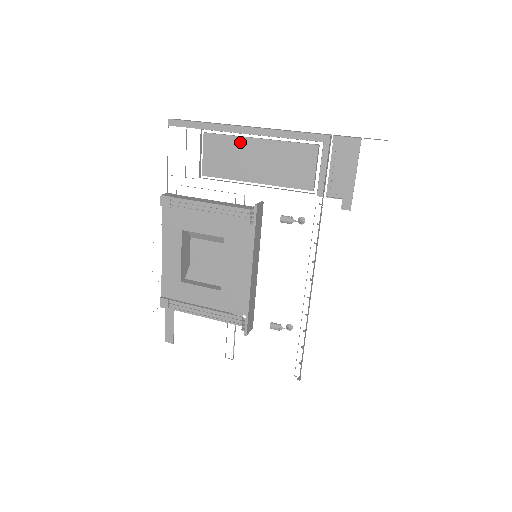
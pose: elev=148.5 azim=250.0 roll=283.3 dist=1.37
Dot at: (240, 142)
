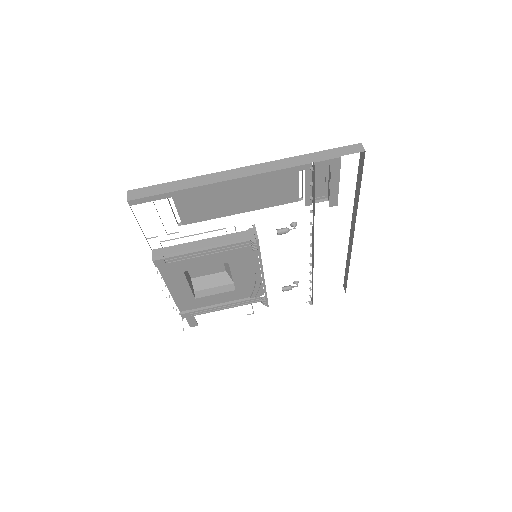
Dot at: (215, 191)
